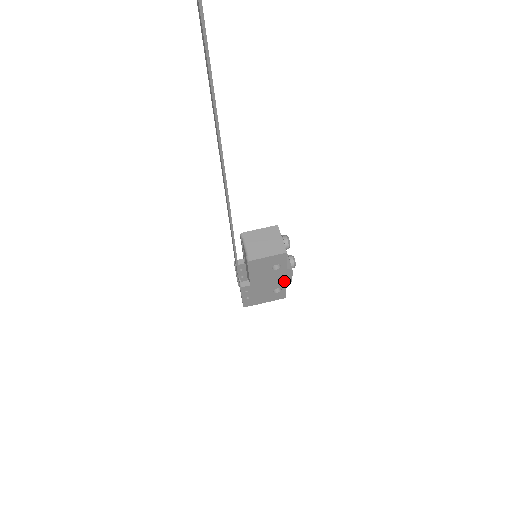
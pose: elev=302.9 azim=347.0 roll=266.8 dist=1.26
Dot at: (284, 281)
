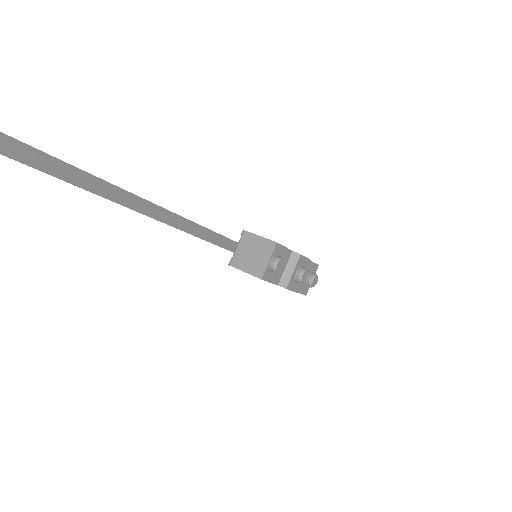
Dot at: occluded
